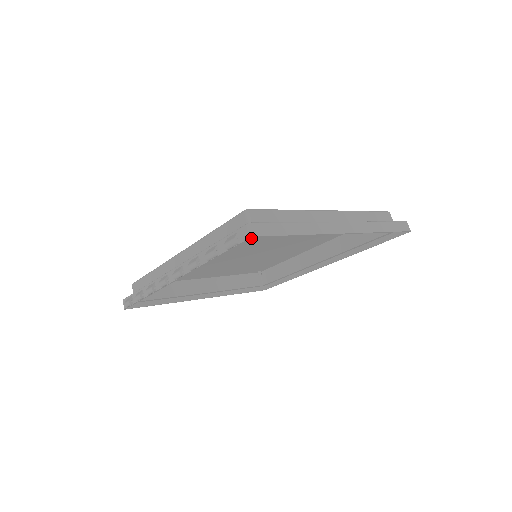
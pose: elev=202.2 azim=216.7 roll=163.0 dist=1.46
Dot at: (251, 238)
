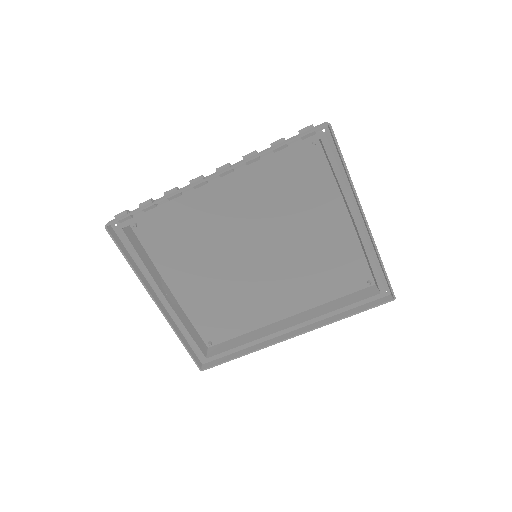
Dot at: (279, 207)
